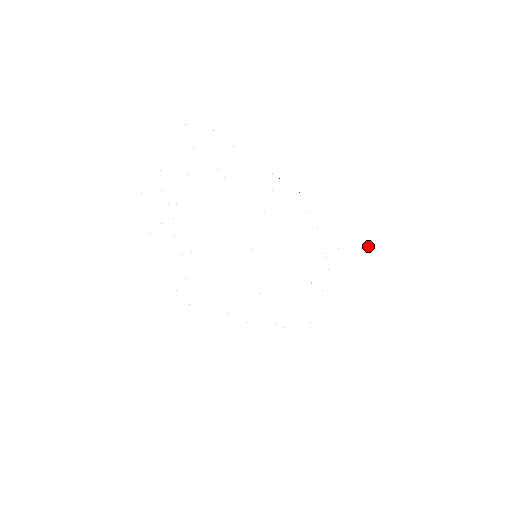
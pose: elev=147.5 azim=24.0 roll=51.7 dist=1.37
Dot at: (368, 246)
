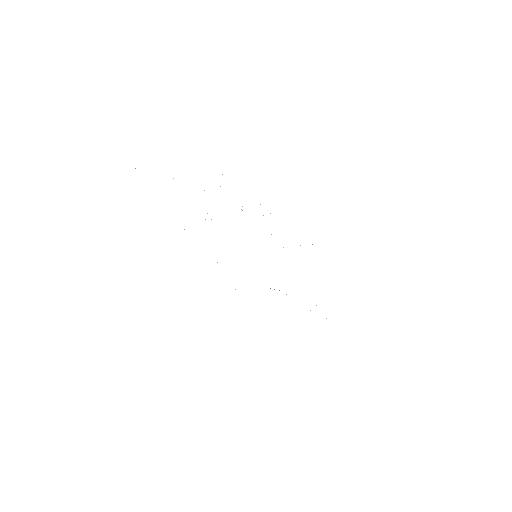
Dot at: occluded
